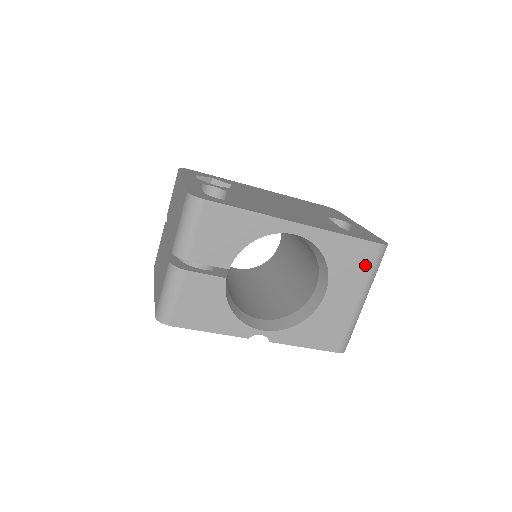
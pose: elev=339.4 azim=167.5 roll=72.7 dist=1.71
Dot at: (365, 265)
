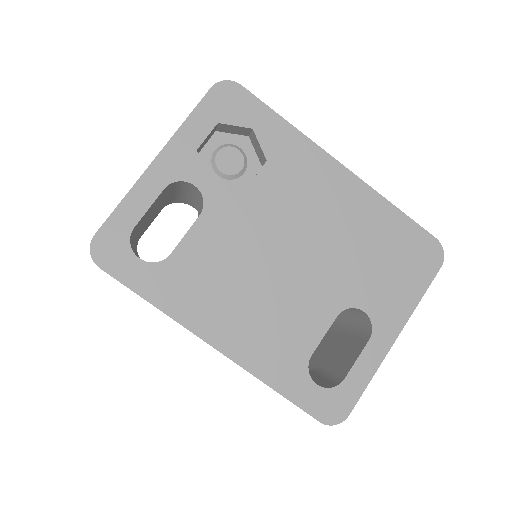
Dot at: occluded
